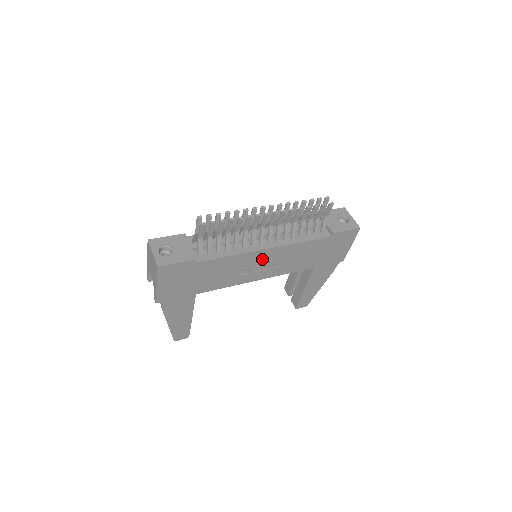
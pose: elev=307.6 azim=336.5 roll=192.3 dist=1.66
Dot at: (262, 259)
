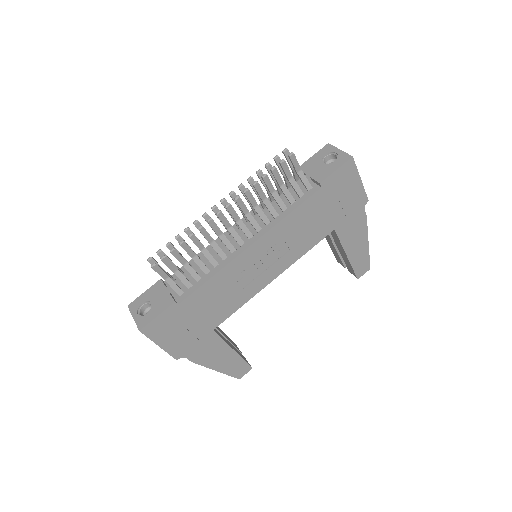
Dot at: (255, 259)
